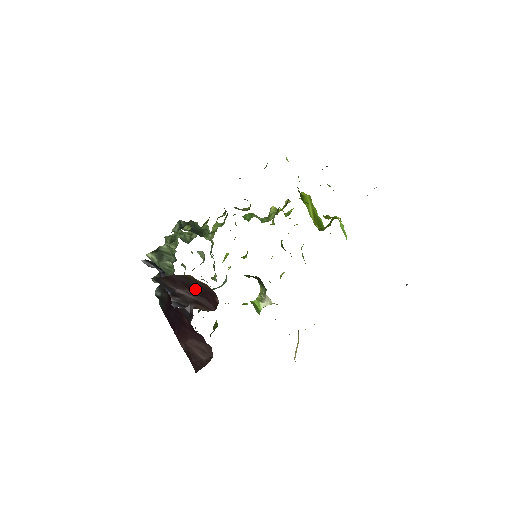
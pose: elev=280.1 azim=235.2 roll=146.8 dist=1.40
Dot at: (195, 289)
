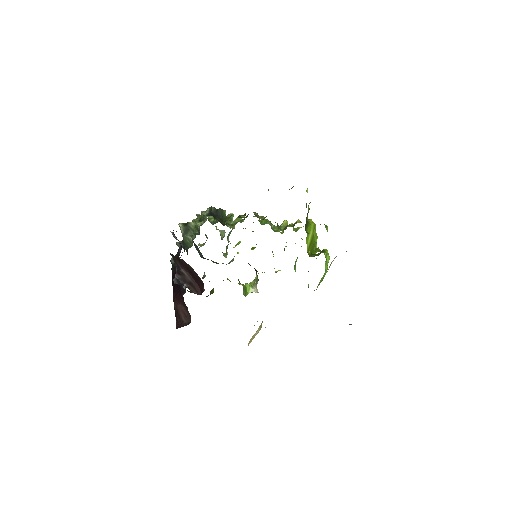
Dot at: (193, 275)
